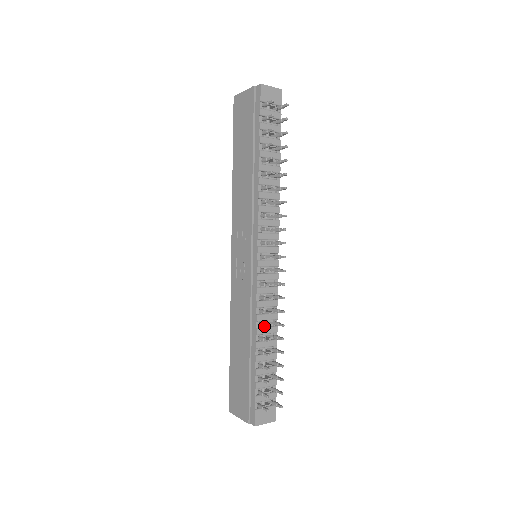
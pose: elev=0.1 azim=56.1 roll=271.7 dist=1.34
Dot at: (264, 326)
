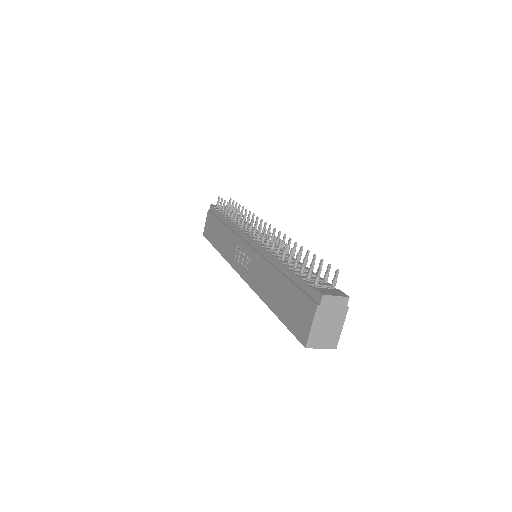
Dot at: (278, 247)
